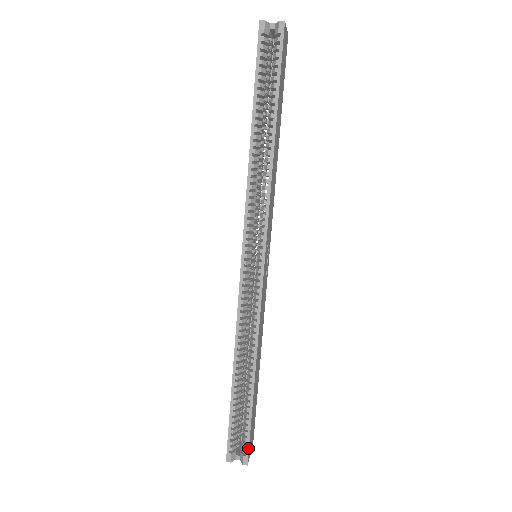
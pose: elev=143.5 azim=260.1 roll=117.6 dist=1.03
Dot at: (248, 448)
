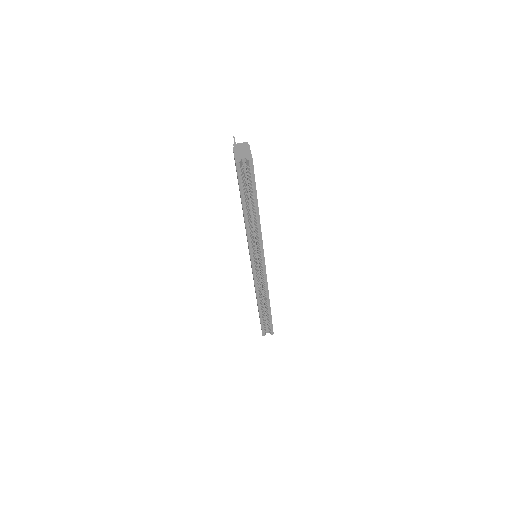
Dot at: occluded
